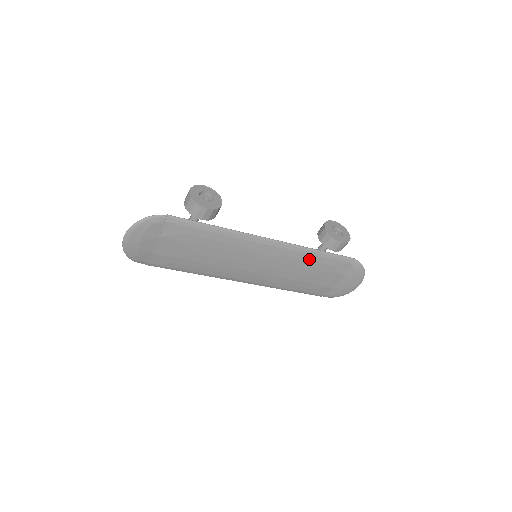
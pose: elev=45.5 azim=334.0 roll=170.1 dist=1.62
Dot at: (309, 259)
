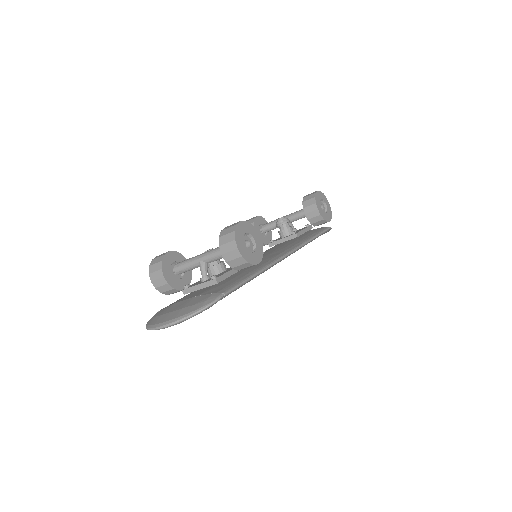
Dot at: occluded
